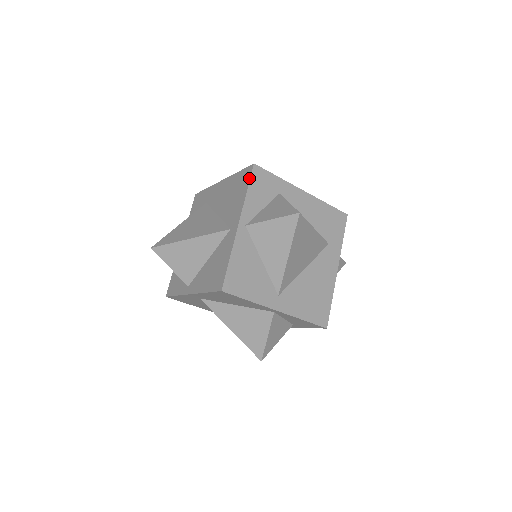
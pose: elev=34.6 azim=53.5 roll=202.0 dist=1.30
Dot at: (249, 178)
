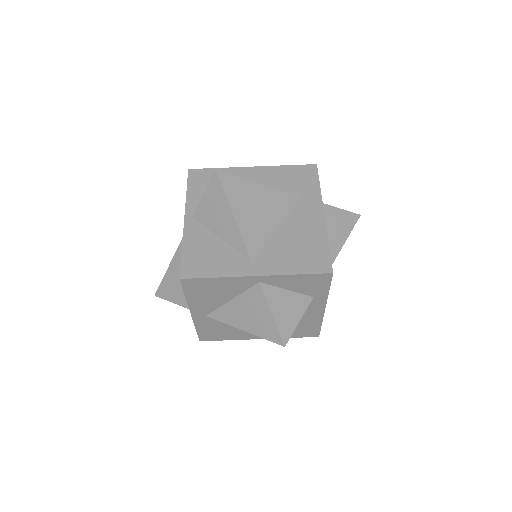
Dot at: (187, 182)
